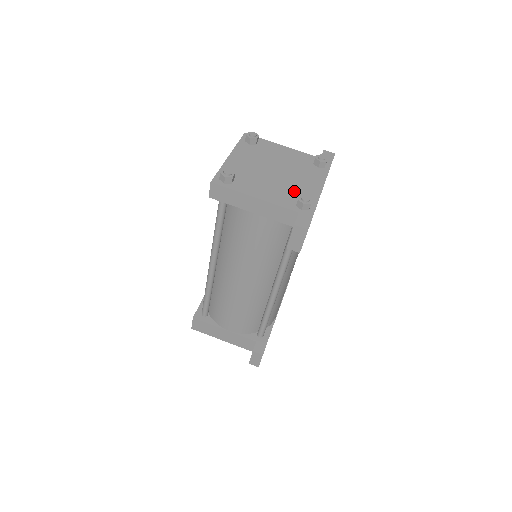
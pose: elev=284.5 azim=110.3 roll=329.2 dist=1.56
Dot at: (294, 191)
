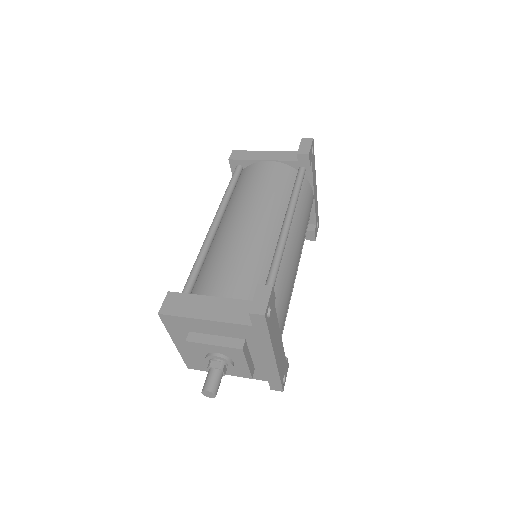
Dot at: occluded
